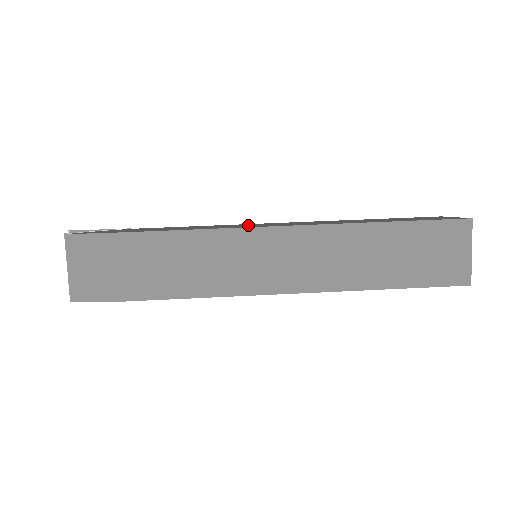
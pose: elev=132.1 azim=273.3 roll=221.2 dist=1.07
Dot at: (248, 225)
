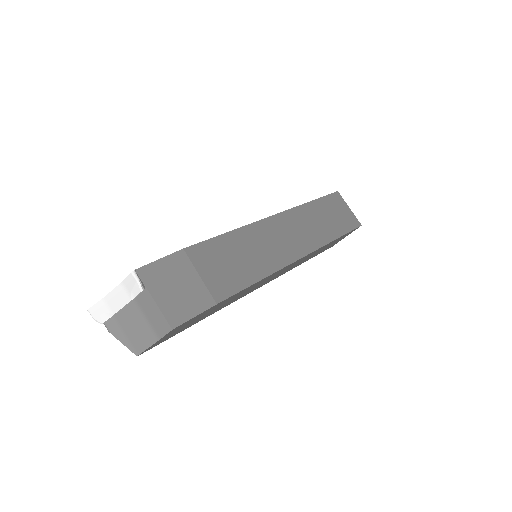
Dot at: occluded
